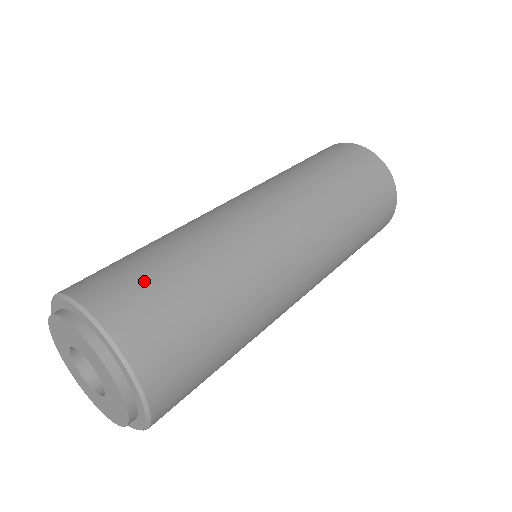
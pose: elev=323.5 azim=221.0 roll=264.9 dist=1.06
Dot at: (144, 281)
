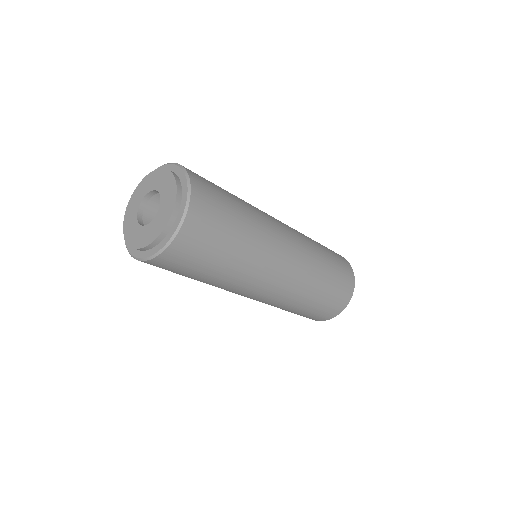
Dot at: occluded
